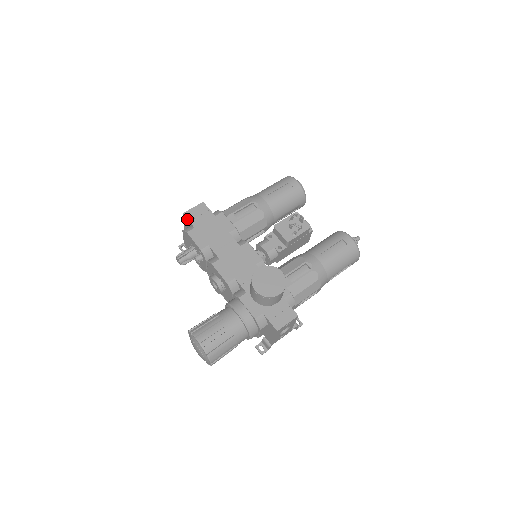
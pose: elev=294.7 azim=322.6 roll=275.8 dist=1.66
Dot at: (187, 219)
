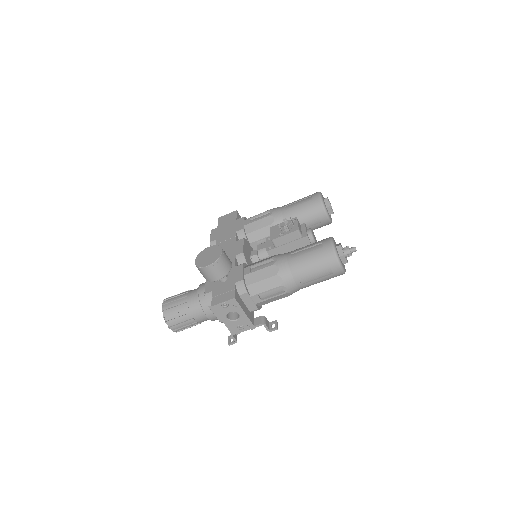
Dot at: (218, 221)
